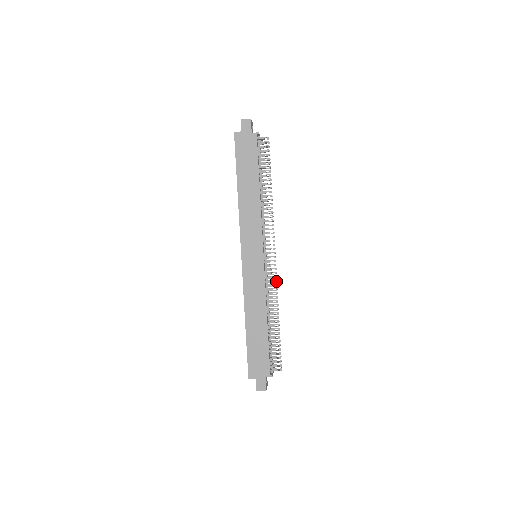
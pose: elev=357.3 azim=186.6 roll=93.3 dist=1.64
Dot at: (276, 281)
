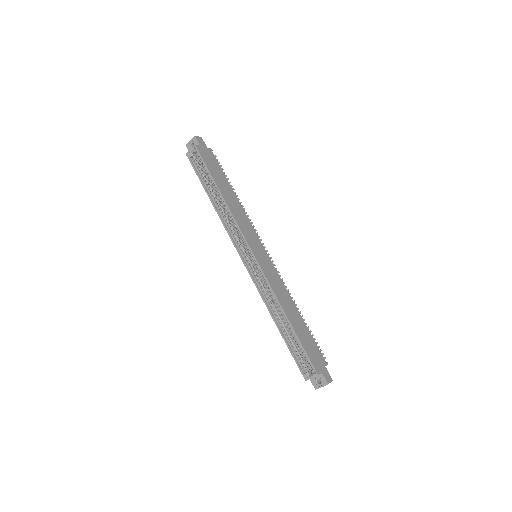
Dot at: occluded
